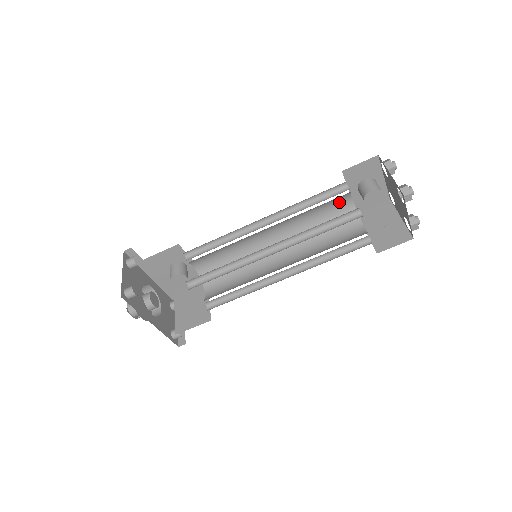
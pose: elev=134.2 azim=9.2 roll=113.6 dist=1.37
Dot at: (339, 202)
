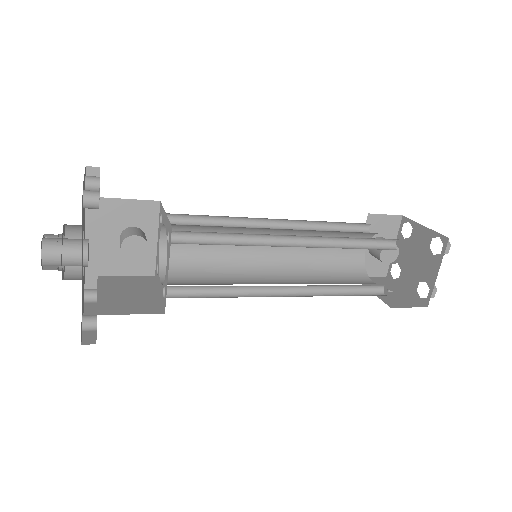
Dot at: occluded
